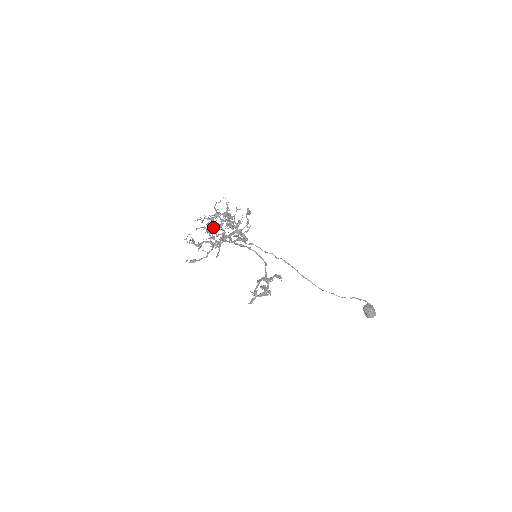
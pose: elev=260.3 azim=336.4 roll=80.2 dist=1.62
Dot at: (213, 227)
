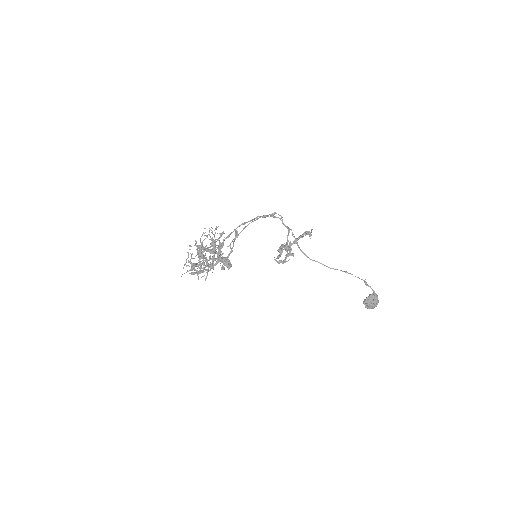
Dot at: (204, 251)
